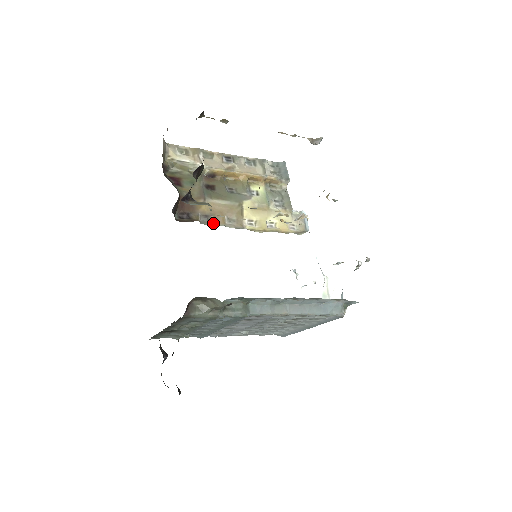
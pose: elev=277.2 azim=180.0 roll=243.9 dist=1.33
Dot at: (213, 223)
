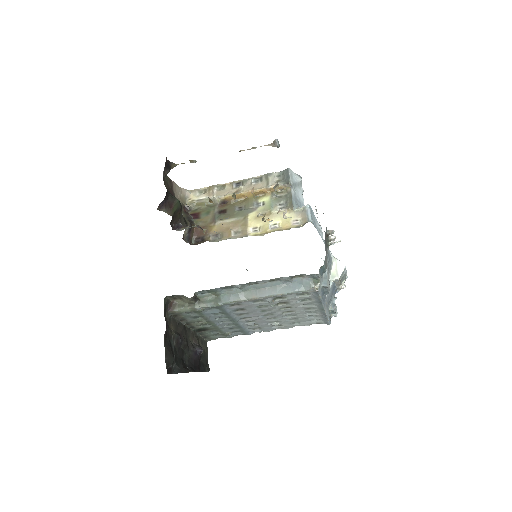
Dot at: (222, 239)
